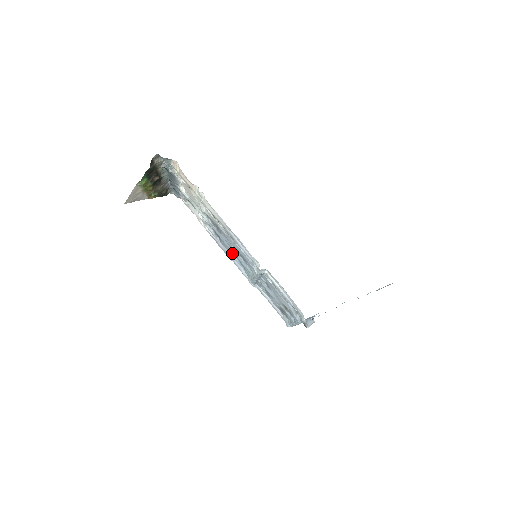
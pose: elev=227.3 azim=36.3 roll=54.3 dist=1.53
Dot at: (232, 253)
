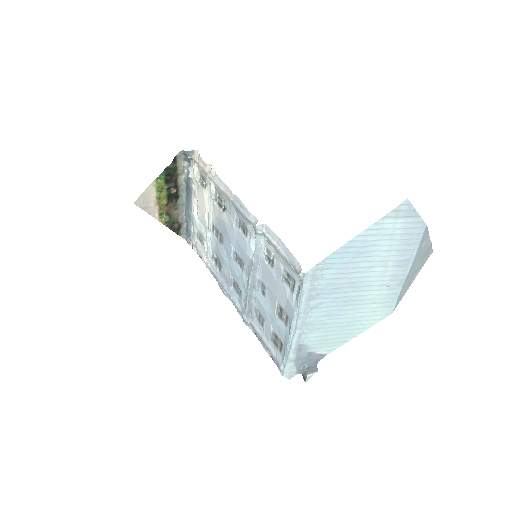
Dot at: (230, 274)
